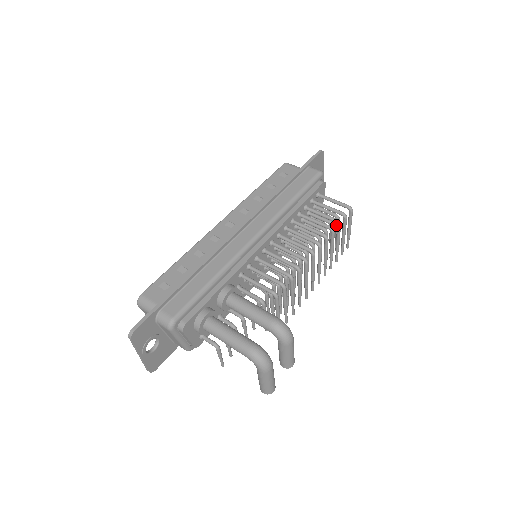
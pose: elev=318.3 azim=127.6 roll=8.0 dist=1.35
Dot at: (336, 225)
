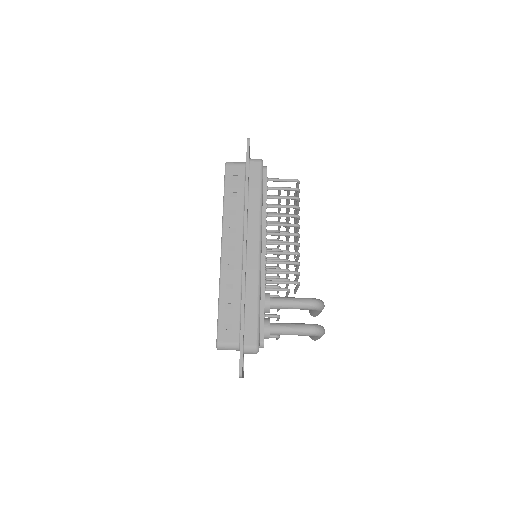
Dot at: (288, 194)
